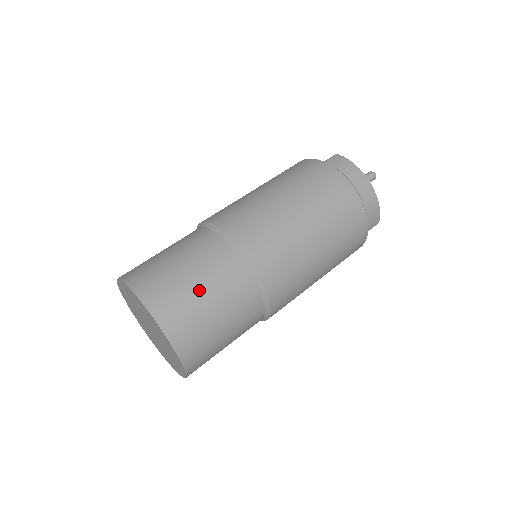
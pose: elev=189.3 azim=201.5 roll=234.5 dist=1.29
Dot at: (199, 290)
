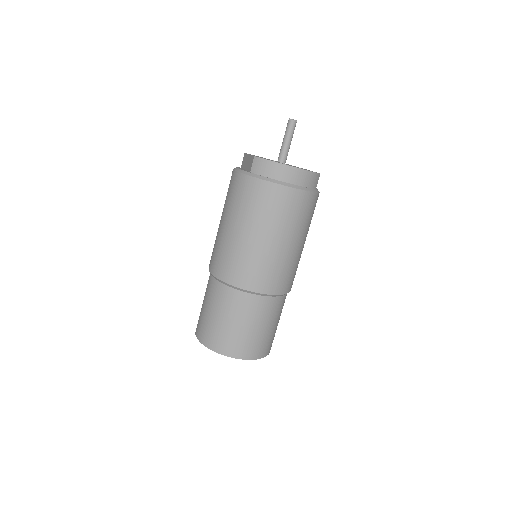
Dot at: (242, 328)
